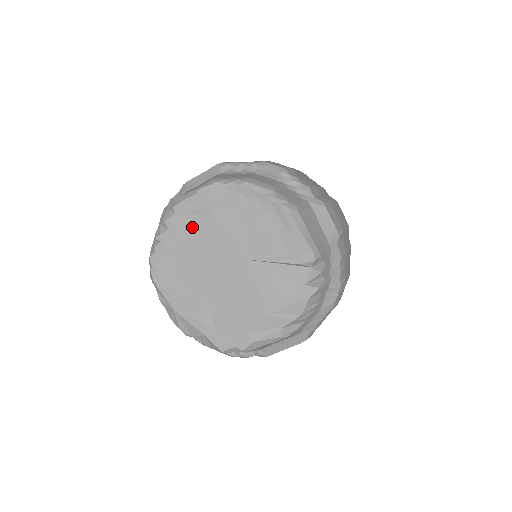
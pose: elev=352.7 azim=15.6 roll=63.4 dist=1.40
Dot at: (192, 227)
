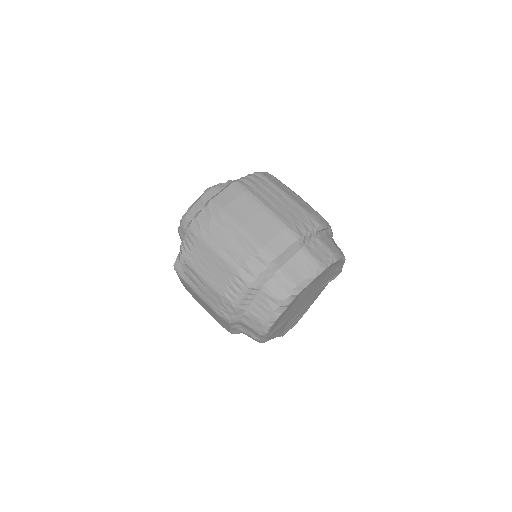
Dot at: (299, 297)
